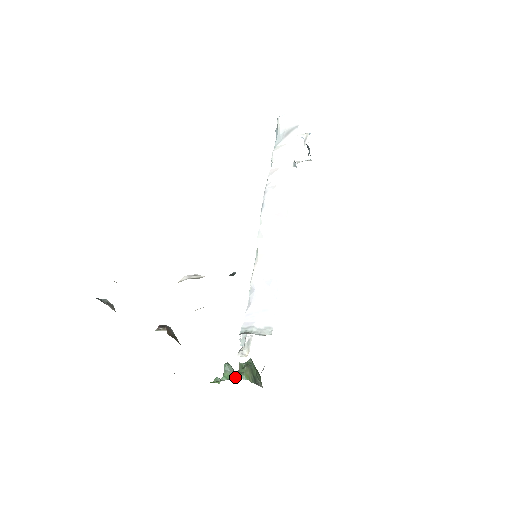
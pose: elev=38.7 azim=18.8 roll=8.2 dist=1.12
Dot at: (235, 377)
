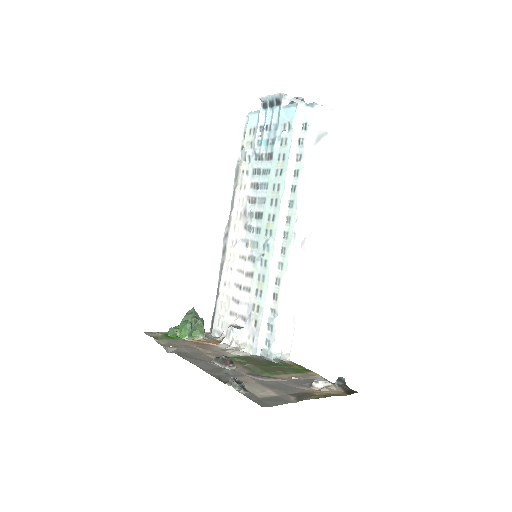
Dot at: (196, 335)
